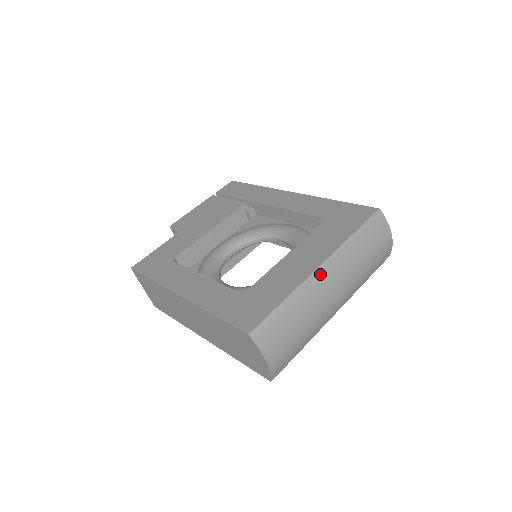
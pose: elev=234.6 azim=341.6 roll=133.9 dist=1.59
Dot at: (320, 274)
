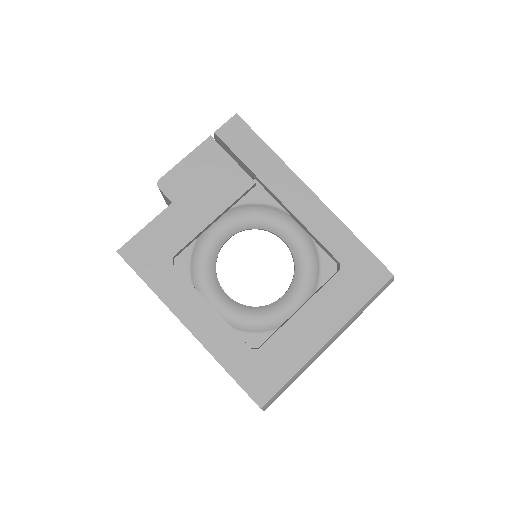
Dot at: (326, 346)
